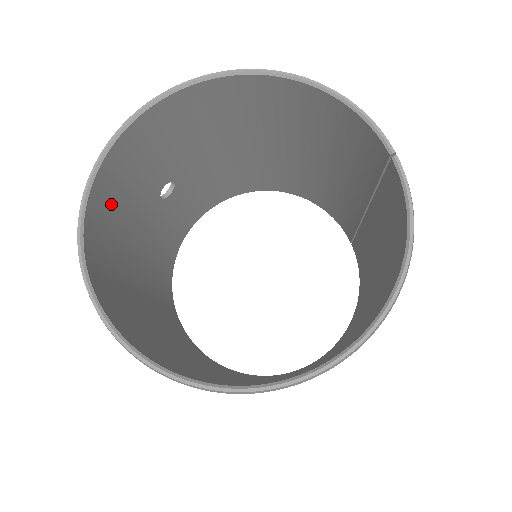
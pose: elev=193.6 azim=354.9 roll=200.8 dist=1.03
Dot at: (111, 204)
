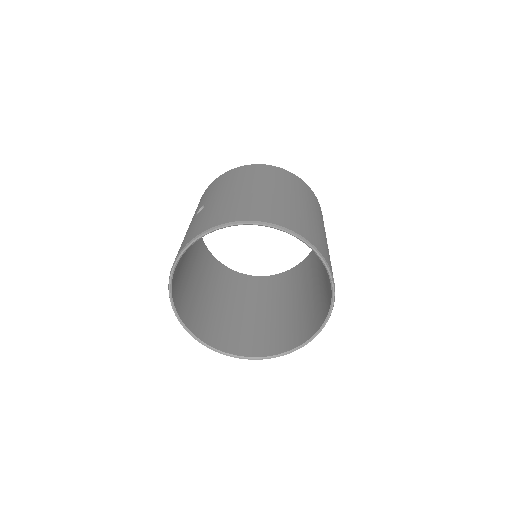
Dot at: occluded
